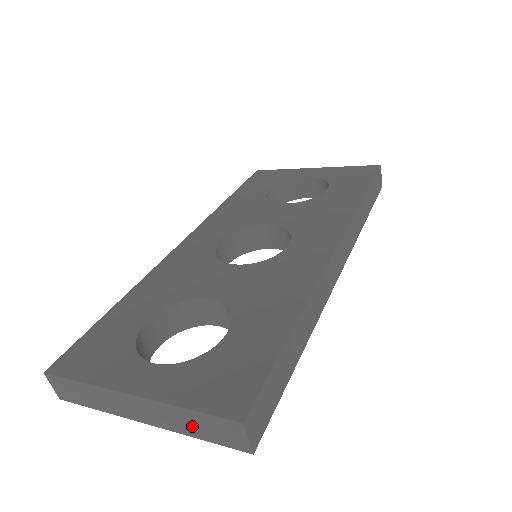
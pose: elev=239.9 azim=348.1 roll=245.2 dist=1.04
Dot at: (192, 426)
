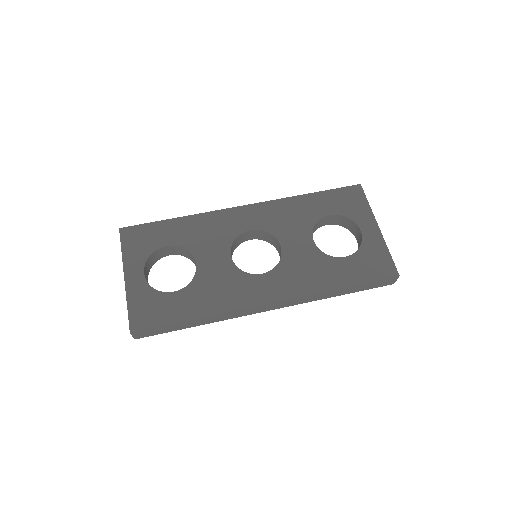
Dot at: occluded
